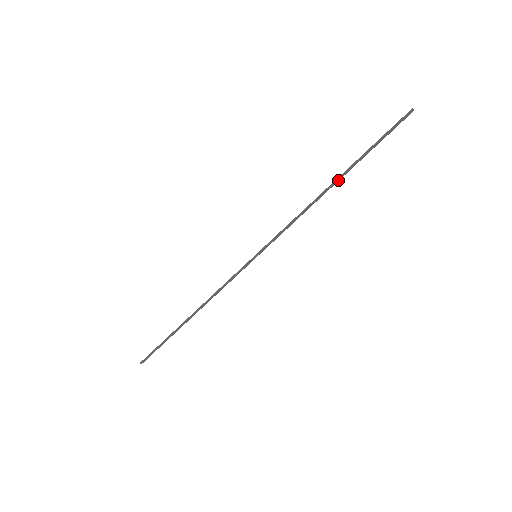
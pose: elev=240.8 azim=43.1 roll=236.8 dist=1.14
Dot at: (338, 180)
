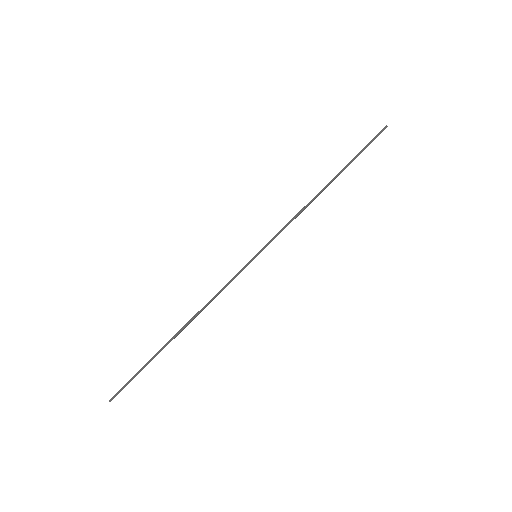
Dot at: occluded
